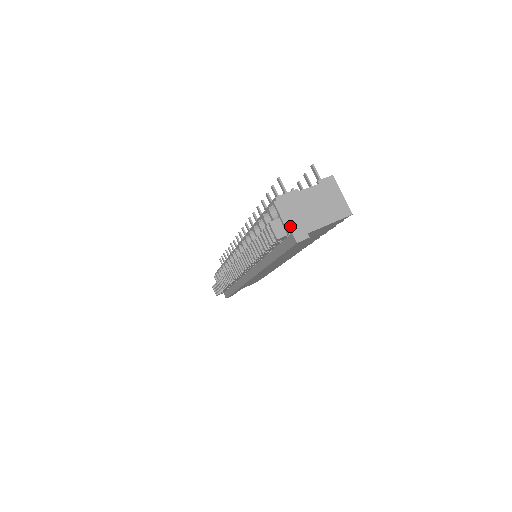
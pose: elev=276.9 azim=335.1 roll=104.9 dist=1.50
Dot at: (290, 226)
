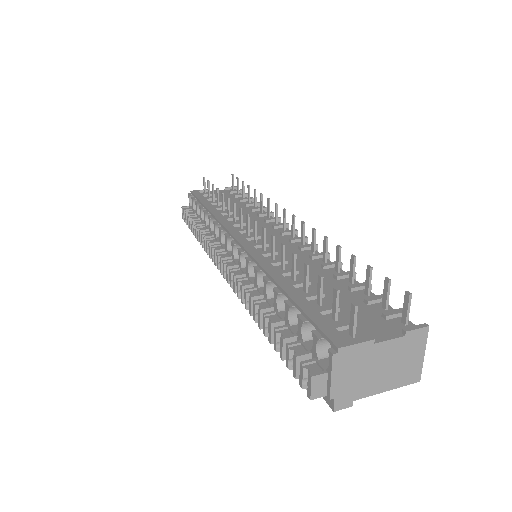
Dot at: (337, 390)
